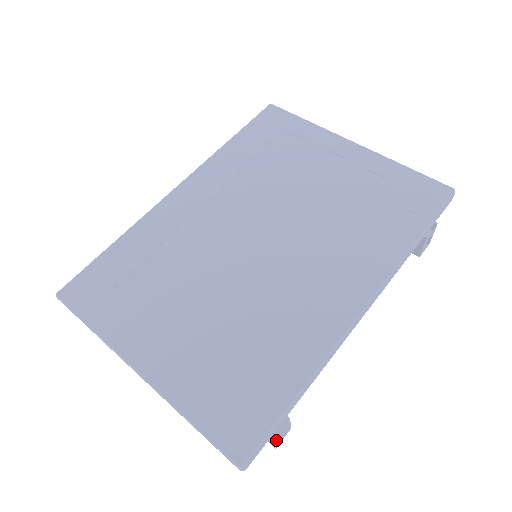
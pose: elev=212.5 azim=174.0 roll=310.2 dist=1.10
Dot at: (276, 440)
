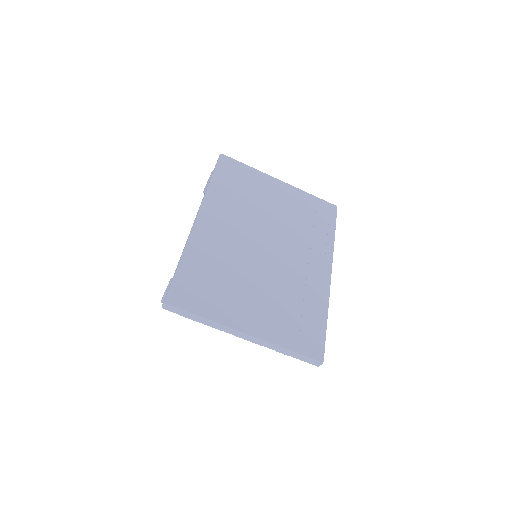
Dot at: occluded
